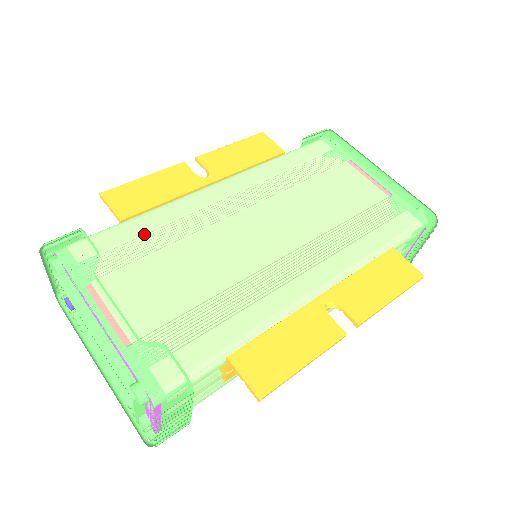
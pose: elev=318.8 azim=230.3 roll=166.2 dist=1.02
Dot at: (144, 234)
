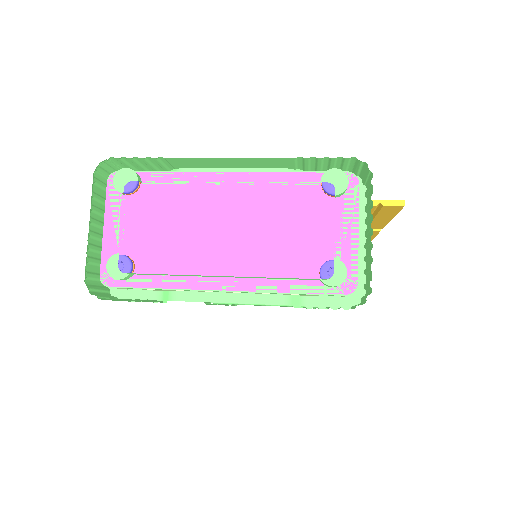
Dot at: occluded
